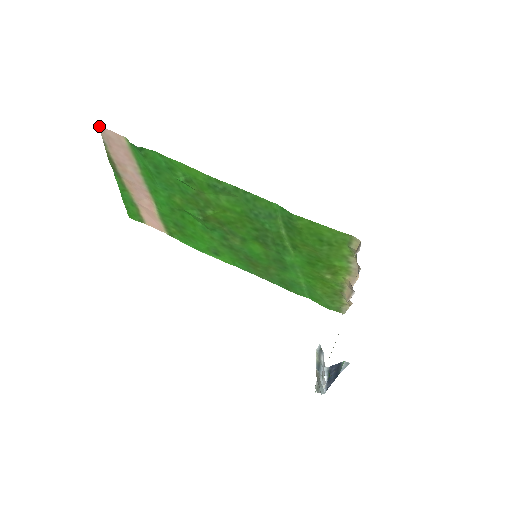
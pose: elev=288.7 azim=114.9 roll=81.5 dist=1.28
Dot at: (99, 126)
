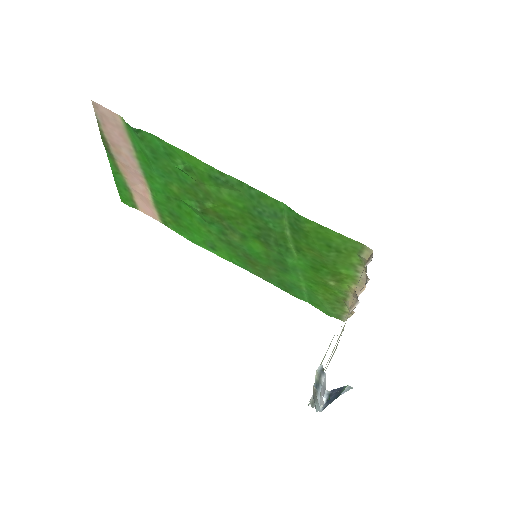
Dot at: (92, 101)
